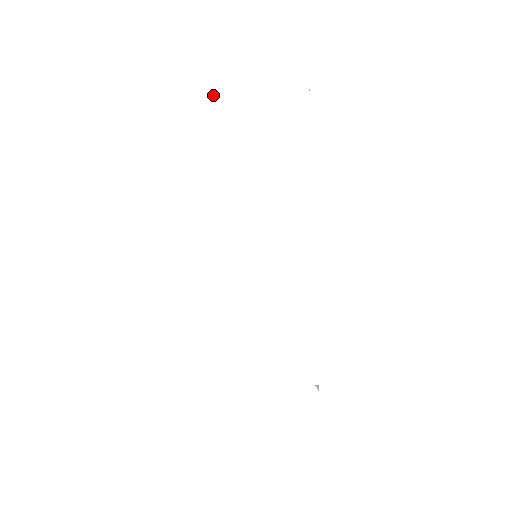
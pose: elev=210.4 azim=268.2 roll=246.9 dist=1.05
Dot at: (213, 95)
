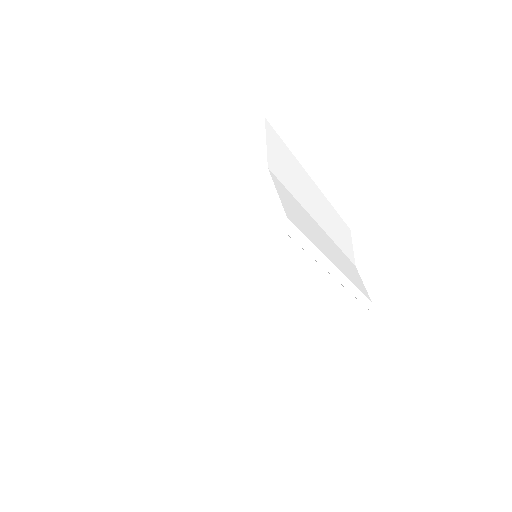
Dot at: (130, 179)
